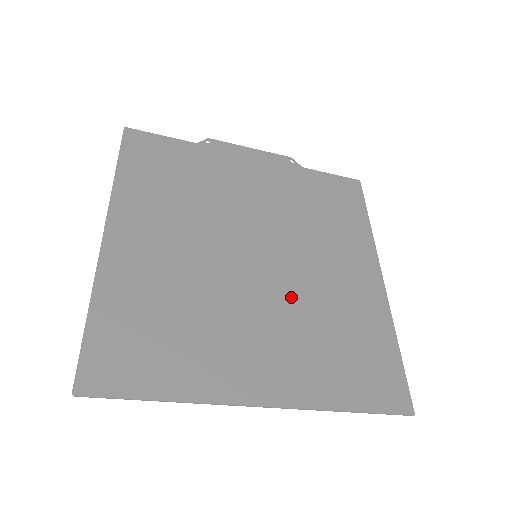
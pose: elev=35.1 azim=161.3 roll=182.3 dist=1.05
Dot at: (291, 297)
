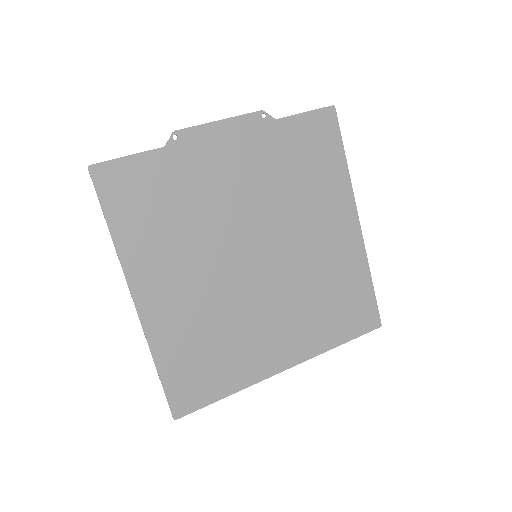
Dot at: (290, 280)
